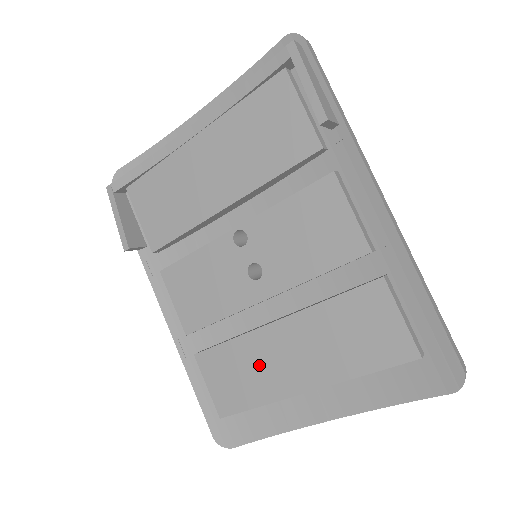
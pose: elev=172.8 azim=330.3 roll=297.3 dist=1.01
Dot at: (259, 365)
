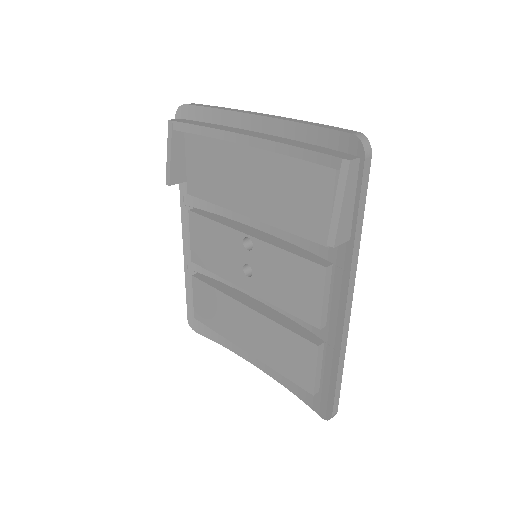
Dot at: (227, 316)
